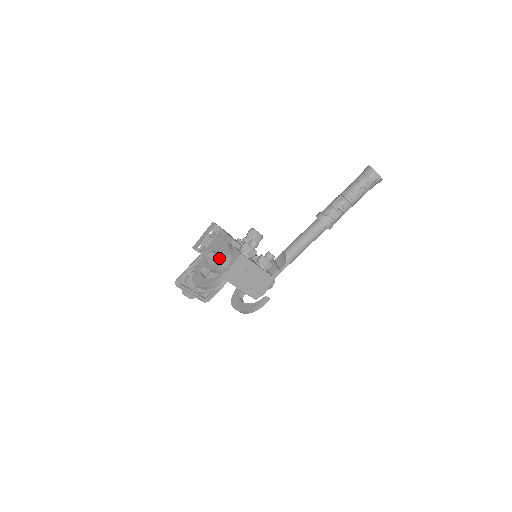
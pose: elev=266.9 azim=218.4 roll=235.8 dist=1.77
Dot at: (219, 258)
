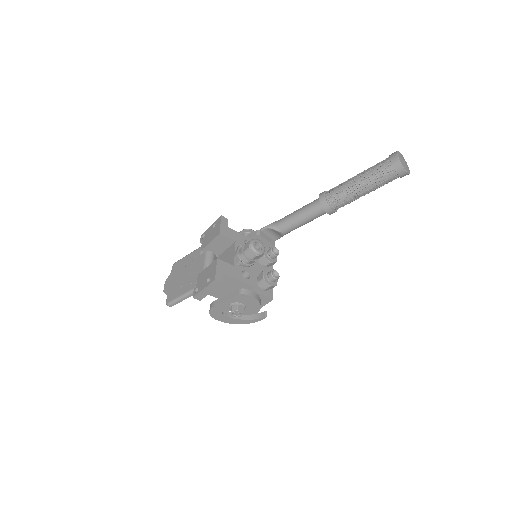
Dot at: (248, 308)
